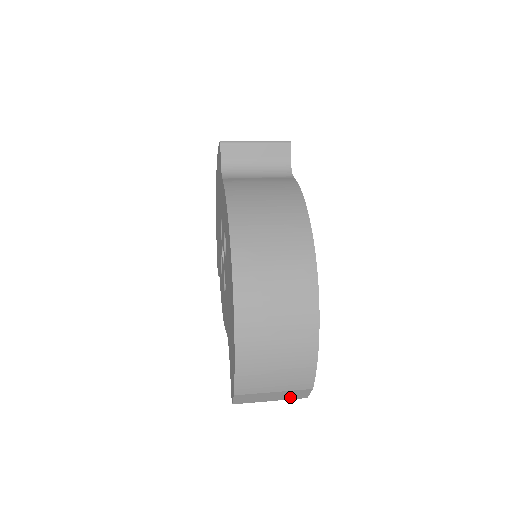
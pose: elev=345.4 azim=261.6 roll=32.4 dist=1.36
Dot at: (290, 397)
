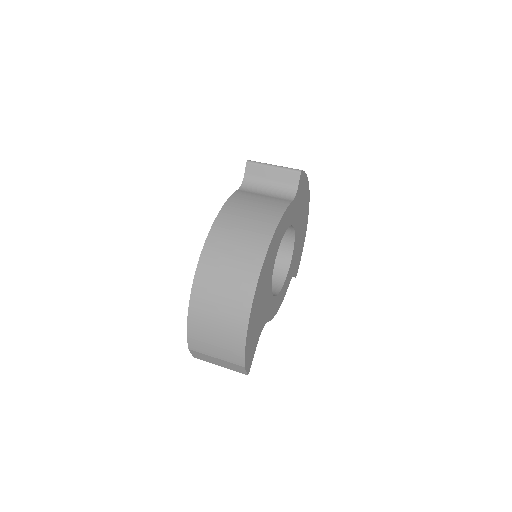
Dot at: (233, 368)
